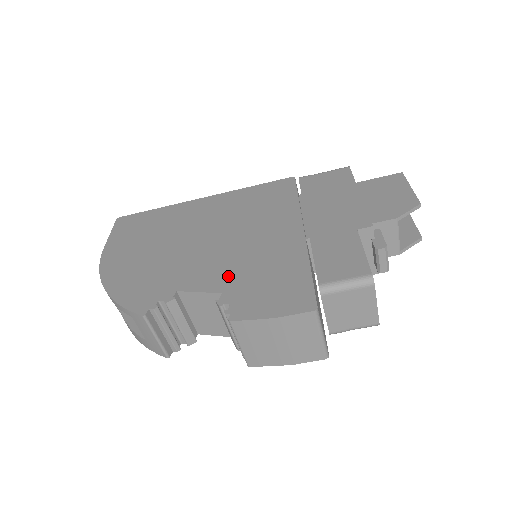
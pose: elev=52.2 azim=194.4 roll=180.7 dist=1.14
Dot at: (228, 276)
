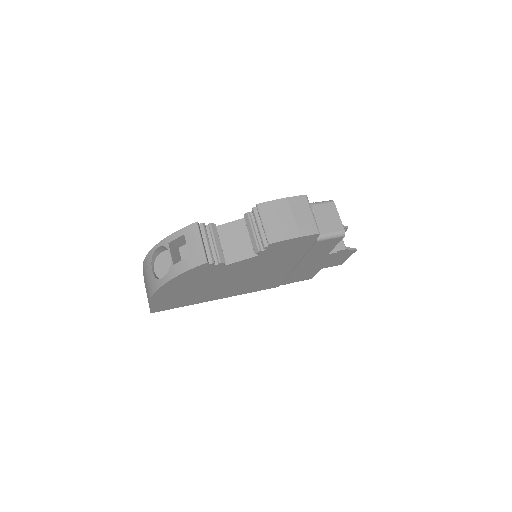
Dot at: occluded
